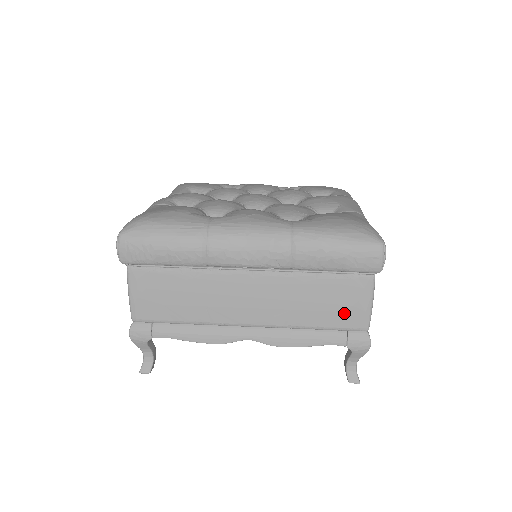
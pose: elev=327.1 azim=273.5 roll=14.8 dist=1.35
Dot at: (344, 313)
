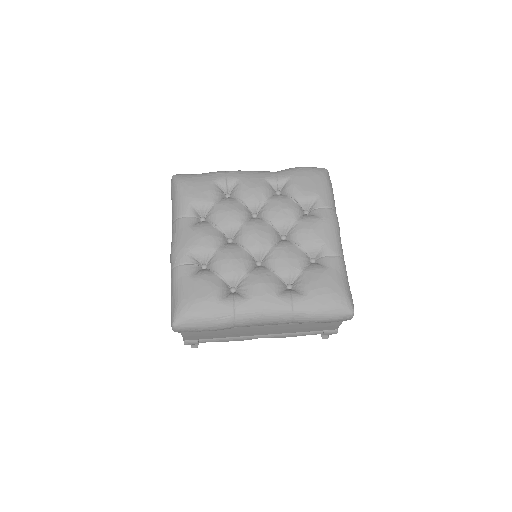
Dot at: (323, 328)
